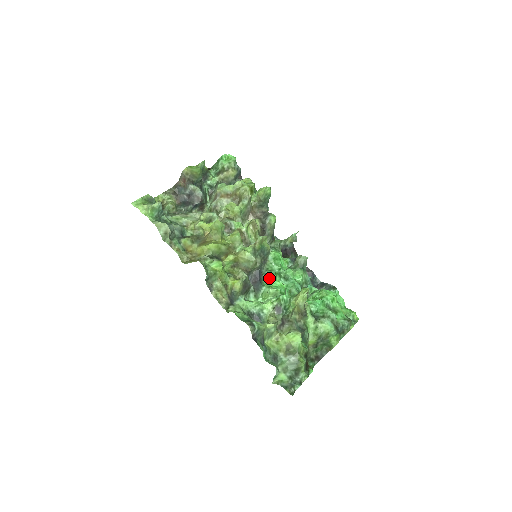
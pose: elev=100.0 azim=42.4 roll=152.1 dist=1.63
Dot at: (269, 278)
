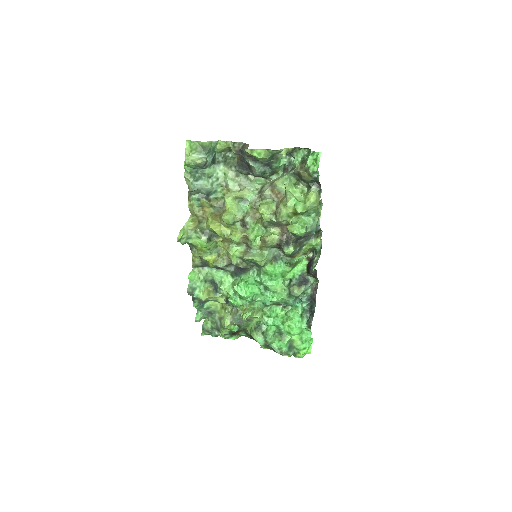
Dot at: (248, 278)
